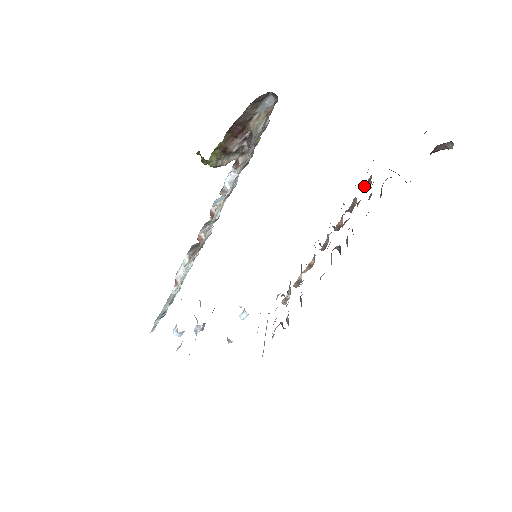
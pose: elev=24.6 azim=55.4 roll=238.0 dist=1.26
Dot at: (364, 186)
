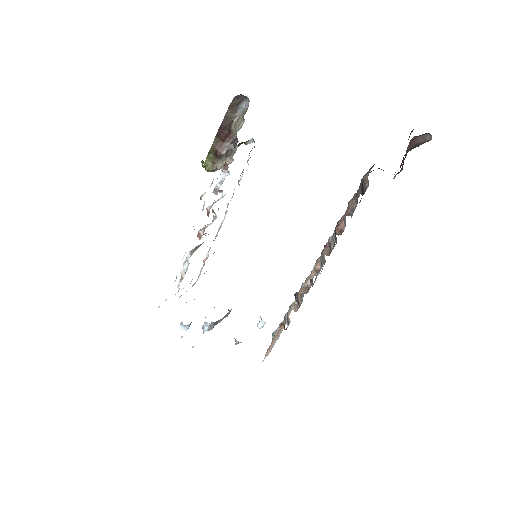
Dot at: occluded
